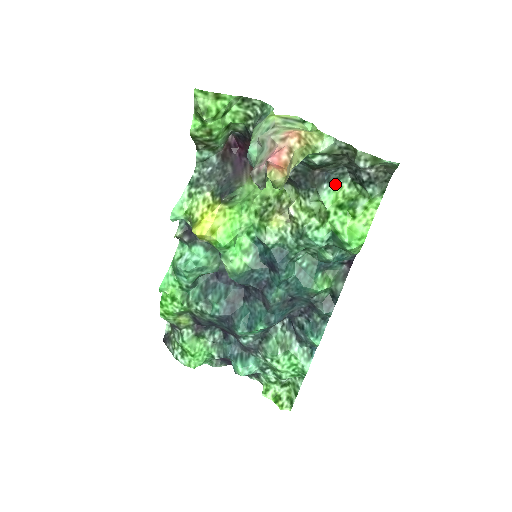
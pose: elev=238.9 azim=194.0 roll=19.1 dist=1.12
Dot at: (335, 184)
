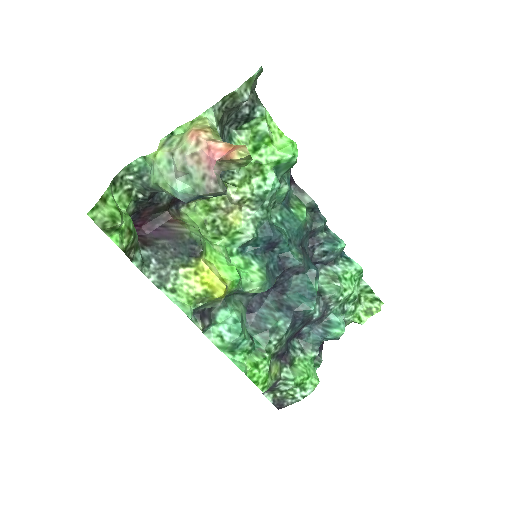
Dot at: (234, 144)
